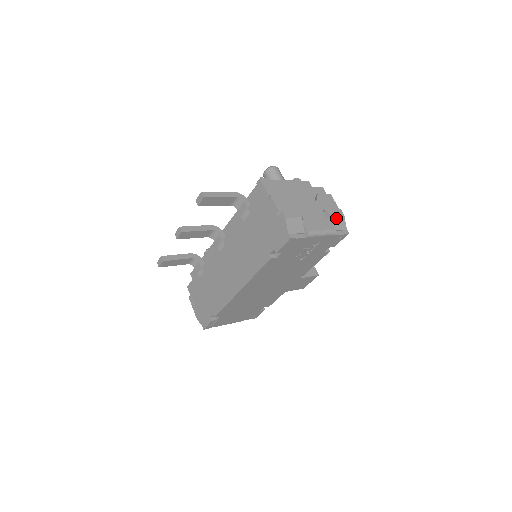
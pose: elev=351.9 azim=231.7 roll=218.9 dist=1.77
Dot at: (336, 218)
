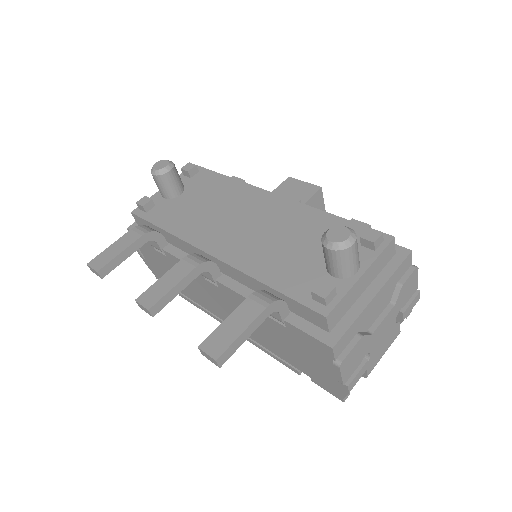
Dot at: (408, 313)
